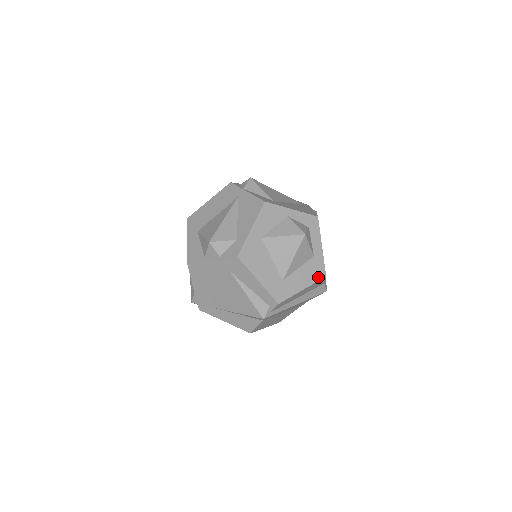
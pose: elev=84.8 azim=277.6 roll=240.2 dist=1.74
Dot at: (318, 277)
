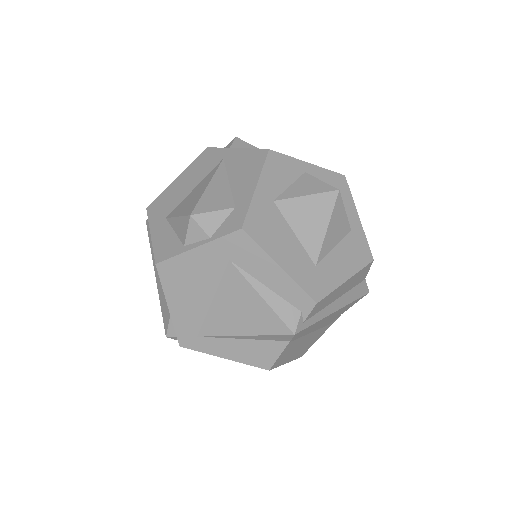
Dot at: (363, 261)
